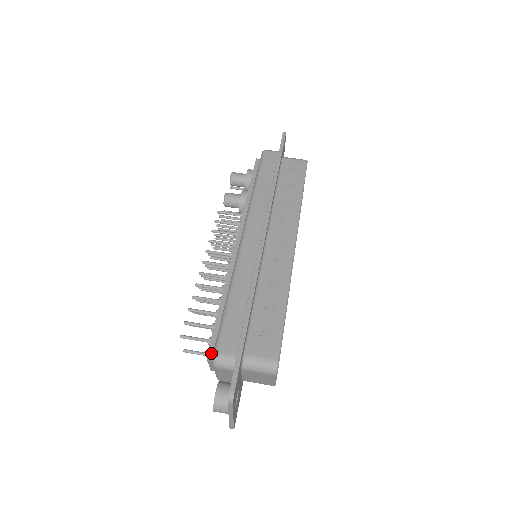
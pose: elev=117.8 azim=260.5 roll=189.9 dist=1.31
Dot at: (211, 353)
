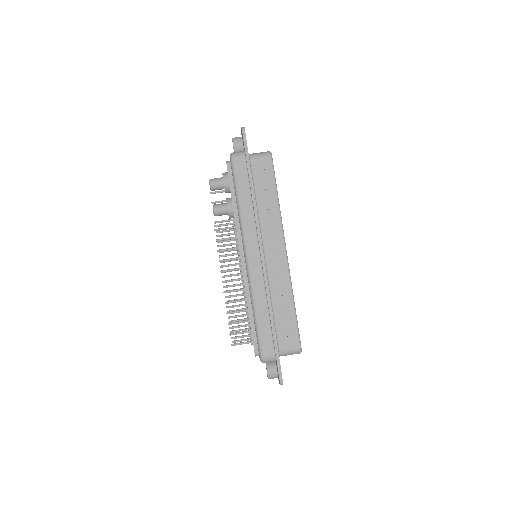
Dot at: (257, 354)
